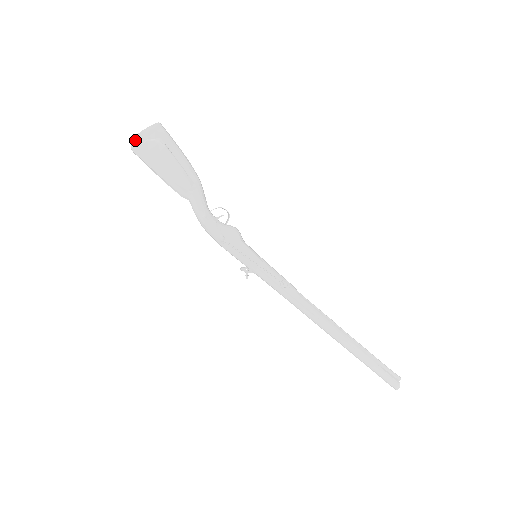
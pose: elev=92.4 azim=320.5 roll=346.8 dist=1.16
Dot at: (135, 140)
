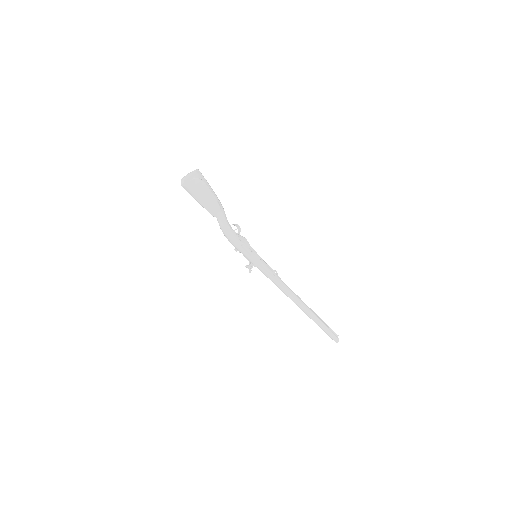
Dot at: (187, 178)
